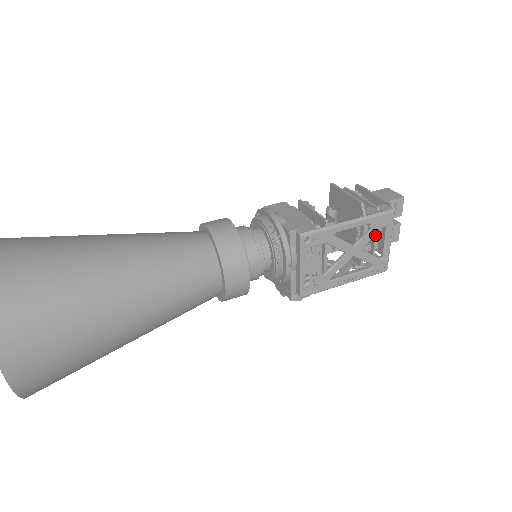
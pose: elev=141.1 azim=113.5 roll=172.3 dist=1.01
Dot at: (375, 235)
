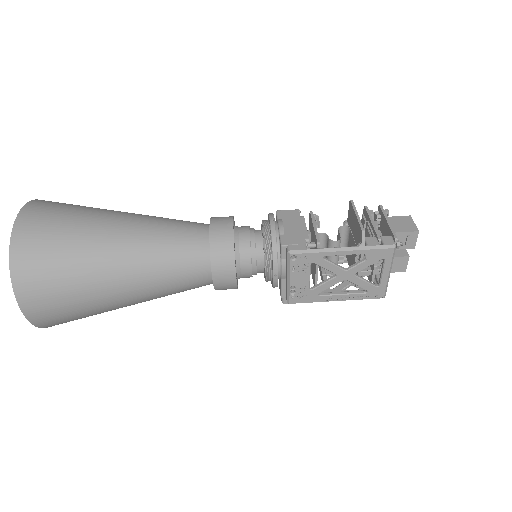
Dot at: (375, 263)
